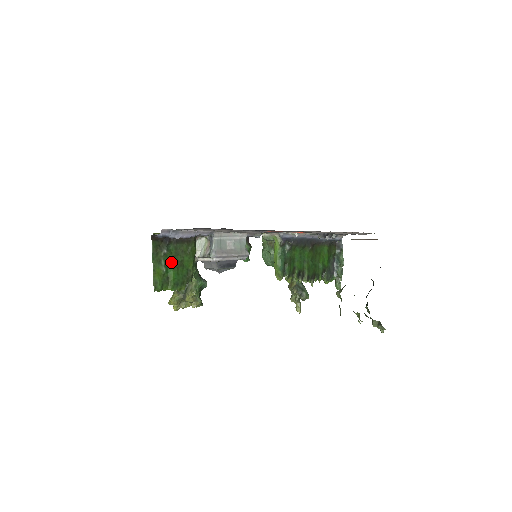
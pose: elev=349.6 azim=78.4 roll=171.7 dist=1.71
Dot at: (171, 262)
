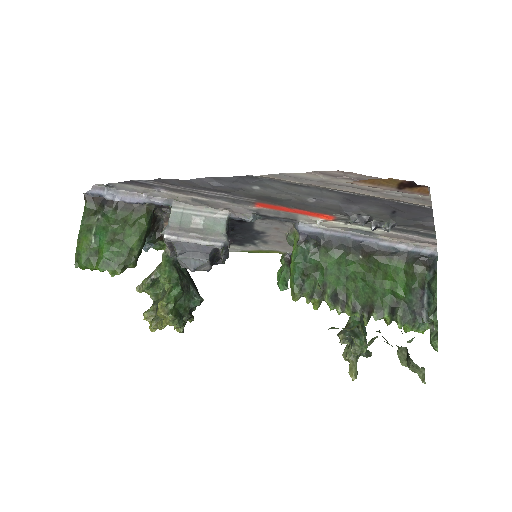
Dot at: (105, 232)
